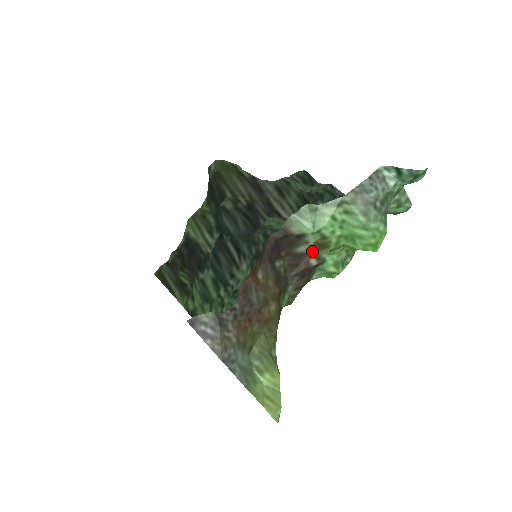
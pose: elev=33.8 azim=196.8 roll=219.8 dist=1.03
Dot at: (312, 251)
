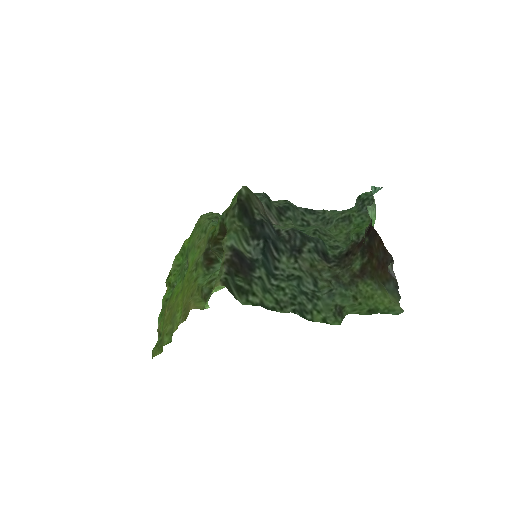
Dot at: (365, 231)
